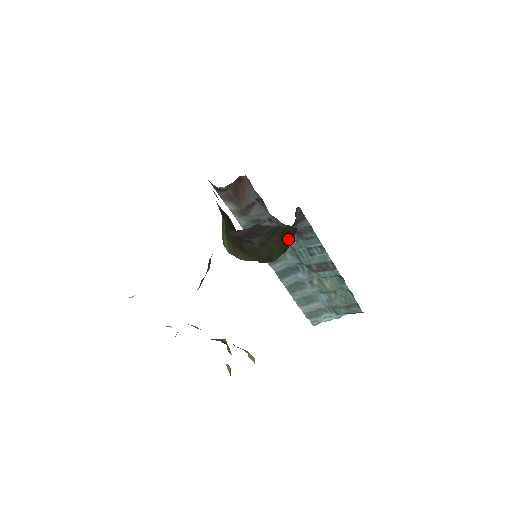
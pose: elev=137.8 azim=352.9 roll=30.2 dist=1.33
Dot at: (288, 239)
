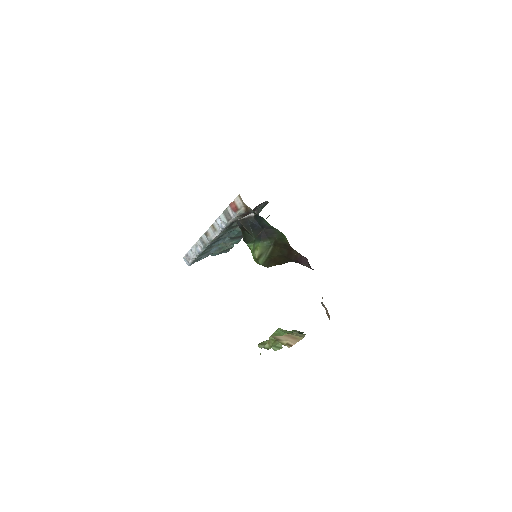
Dot at: occluded
